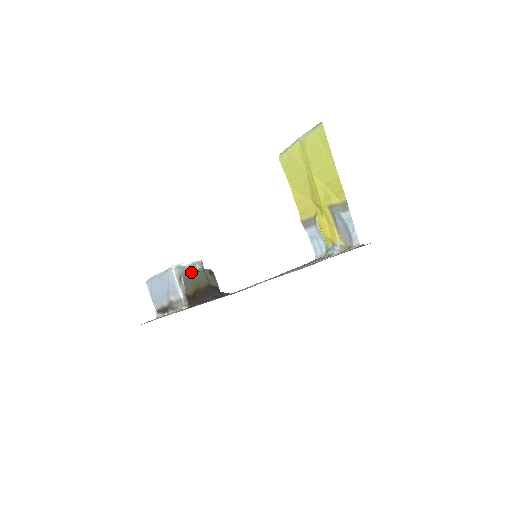
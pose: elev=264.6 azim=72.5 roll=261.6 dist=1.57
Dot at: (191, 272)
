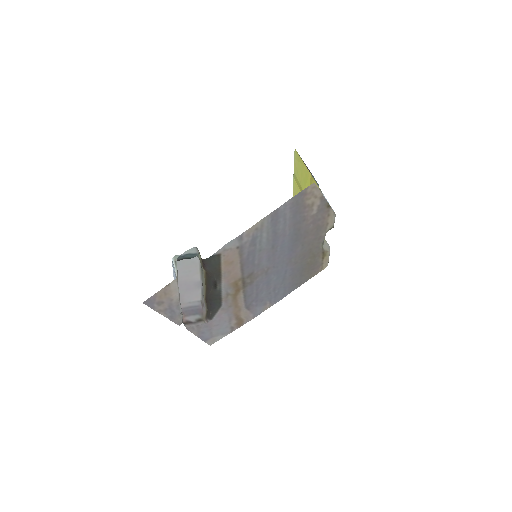
Dot at: (185, 257)
